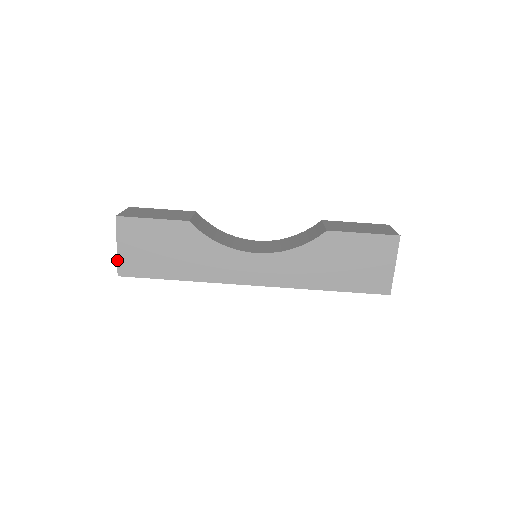
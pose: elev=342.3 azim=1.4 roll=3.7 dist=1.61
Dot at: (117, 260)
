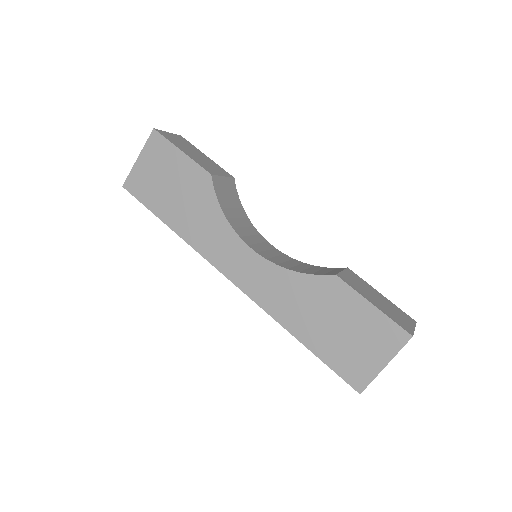
Dot at: (131, 171)
